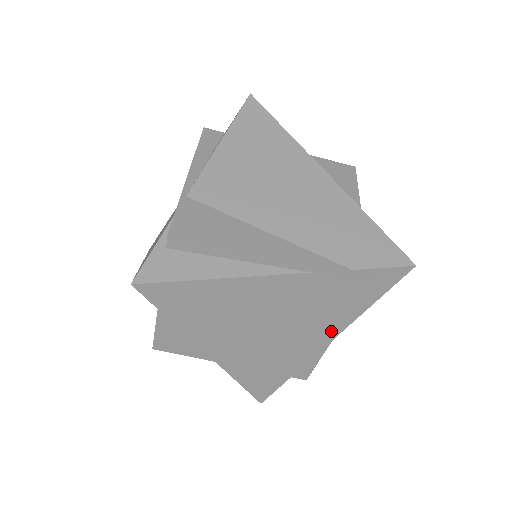
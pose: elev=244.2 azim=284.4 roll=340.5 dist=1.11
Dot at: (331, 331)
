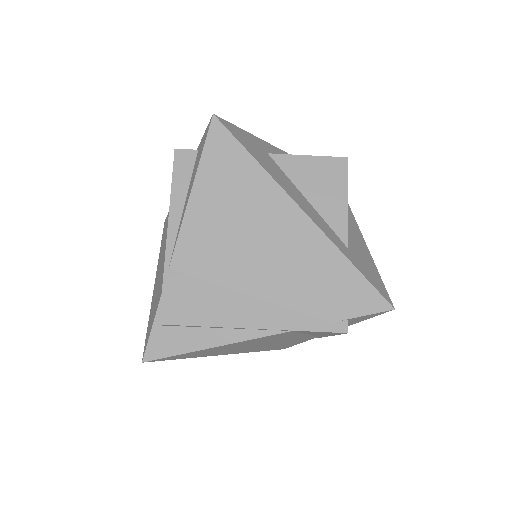
Dot at: (326, 335)
